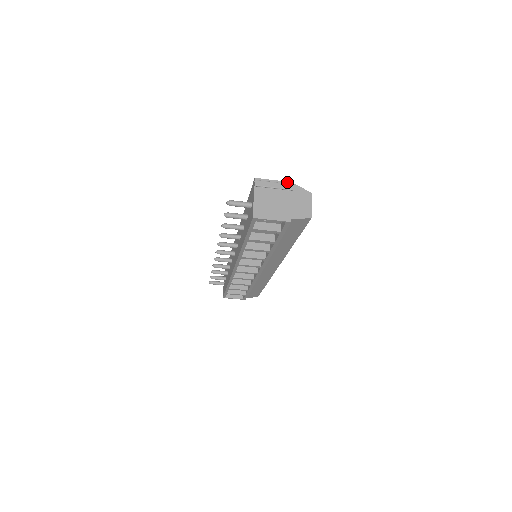
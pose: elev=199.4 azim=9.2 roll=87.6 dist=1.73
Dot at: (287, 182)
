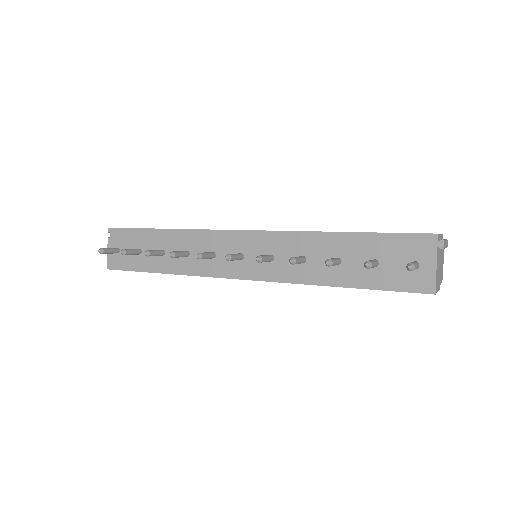
Dot at: (442, 235)
